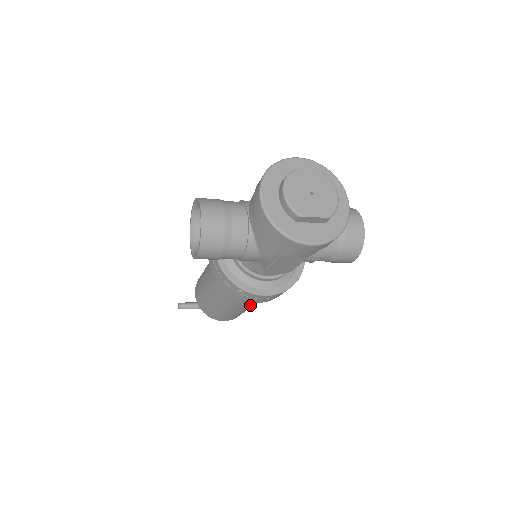
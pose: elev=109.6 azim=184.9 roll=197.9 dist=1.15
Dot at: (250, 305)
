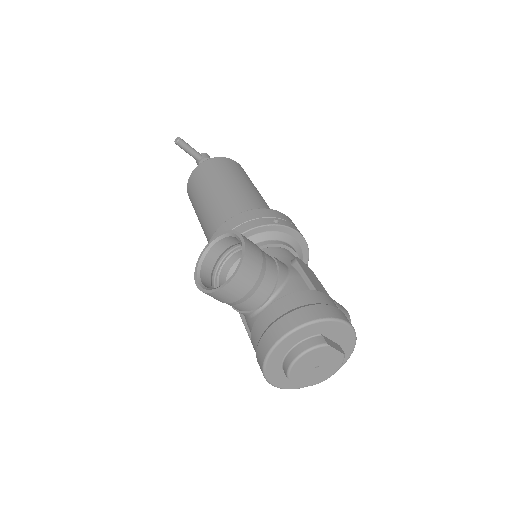
Dot at: occluded
